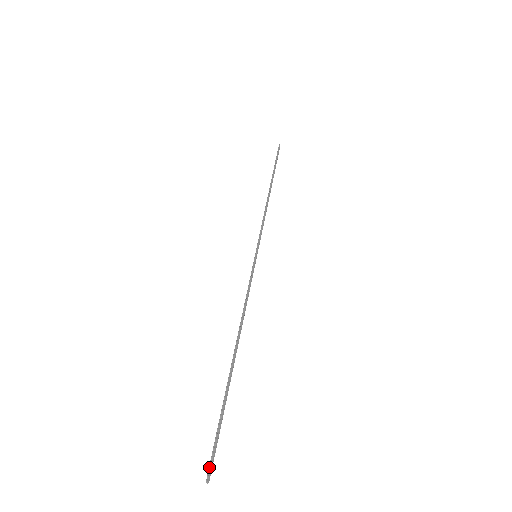
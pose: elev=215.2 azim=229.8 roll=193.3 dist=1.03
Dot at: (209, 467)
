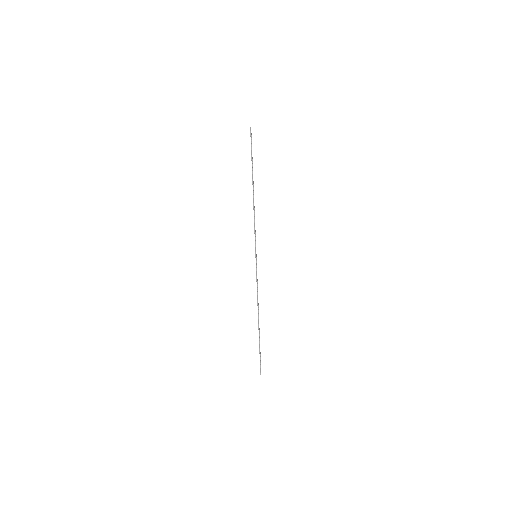
Dot at: (260, 370)
